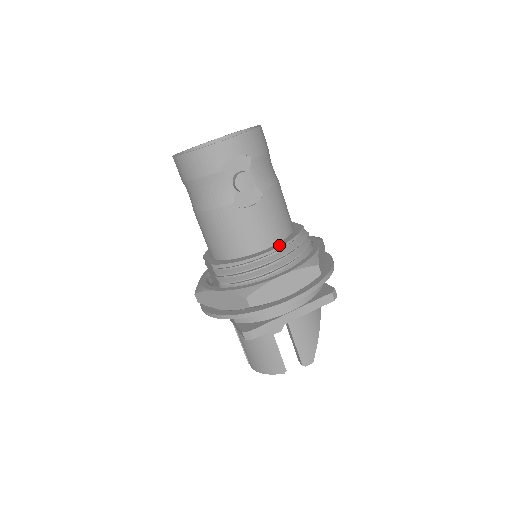
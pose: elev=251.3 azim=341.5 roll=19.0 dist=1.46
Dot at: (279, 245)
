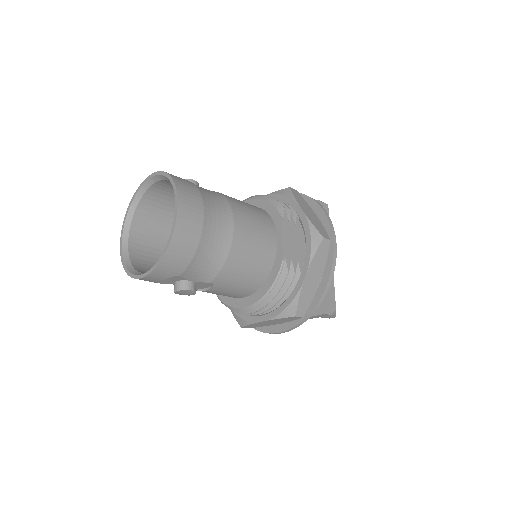
Dot at: (253, 301)
